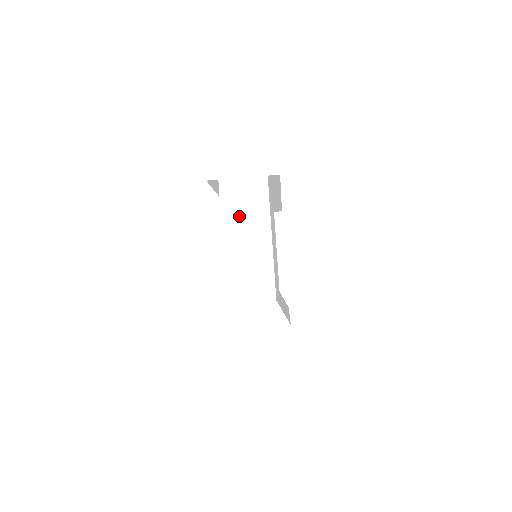
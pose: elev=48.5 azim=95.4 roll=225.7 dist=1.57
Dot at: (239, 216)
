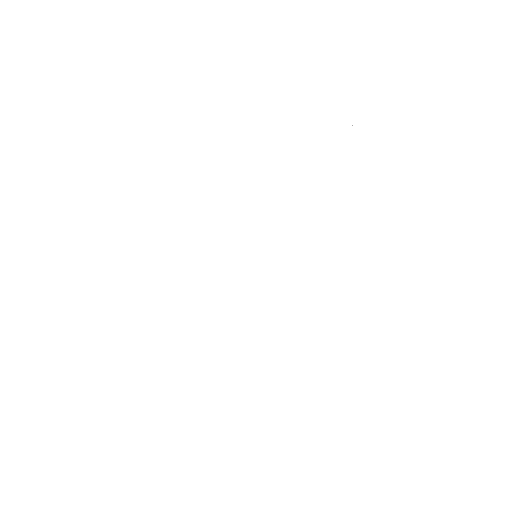
Dot at: occluded
